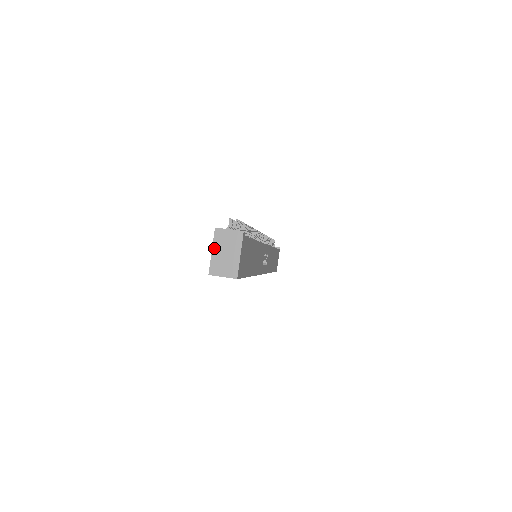
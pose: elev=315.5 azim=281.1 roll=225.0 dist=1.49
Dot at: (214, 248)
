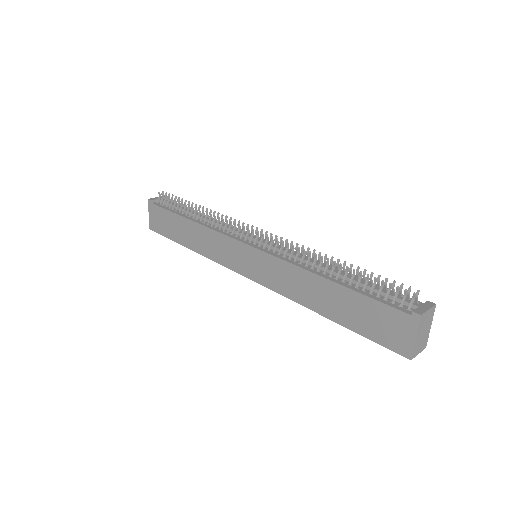
Dot at: (418, 334)
